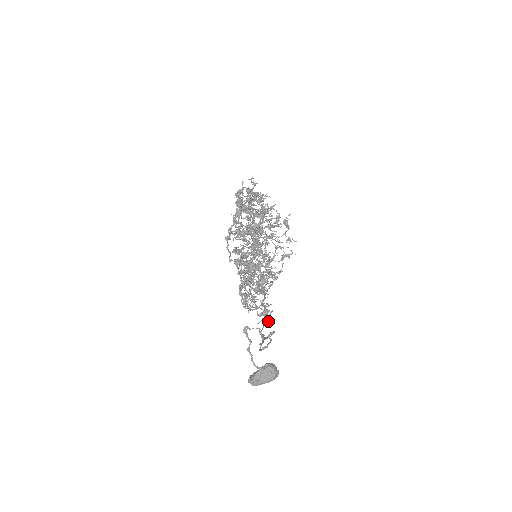
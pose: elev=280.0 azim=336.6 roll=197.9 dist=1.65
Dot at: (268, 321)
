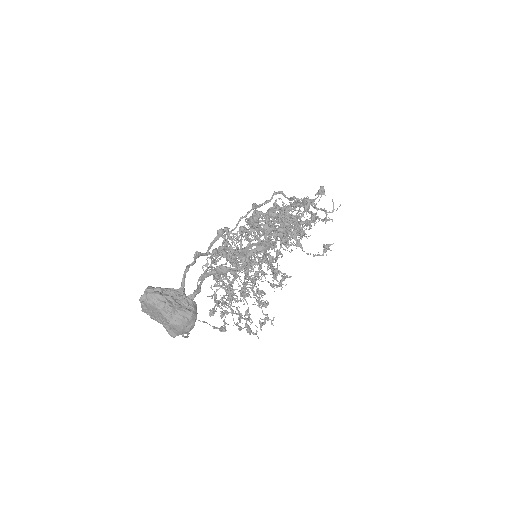
Dot at: (184, 336)
